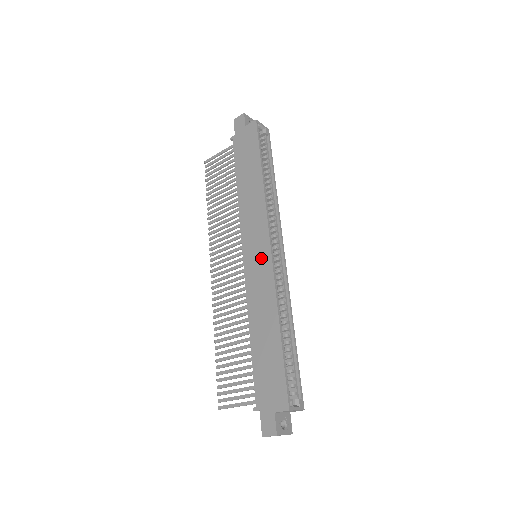
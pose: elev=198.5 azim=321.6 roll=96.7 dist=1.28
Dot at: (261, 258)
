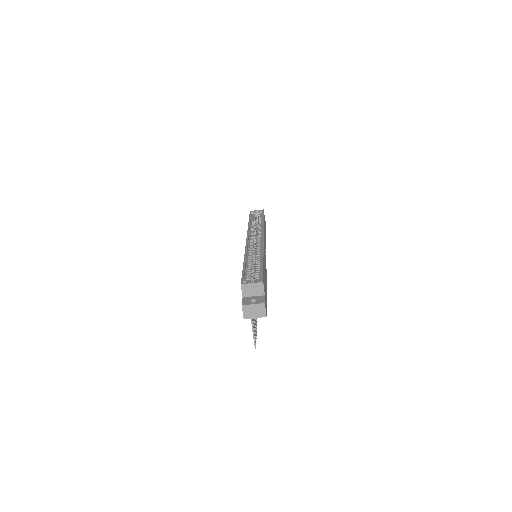
Dot at: occluded
